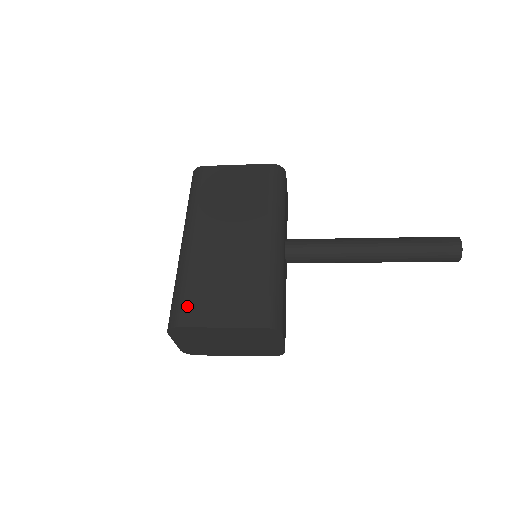
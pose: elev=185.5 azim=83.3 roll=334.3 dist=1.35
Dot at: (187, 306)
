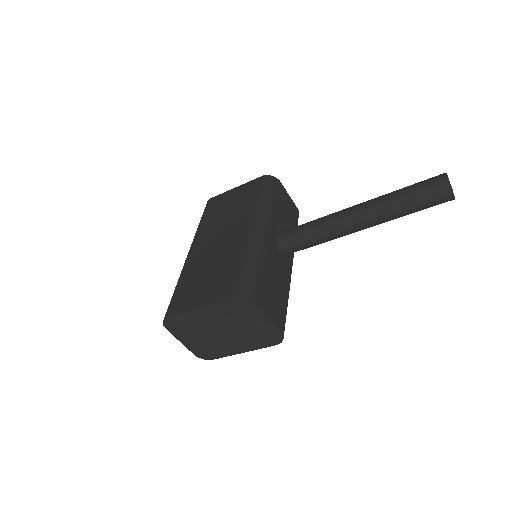
Dot at: (177, 299)
